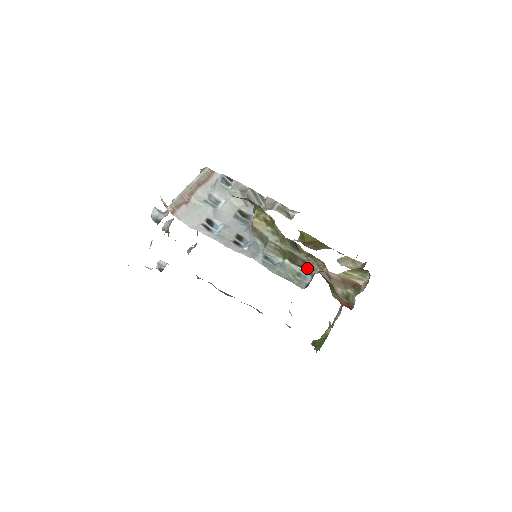
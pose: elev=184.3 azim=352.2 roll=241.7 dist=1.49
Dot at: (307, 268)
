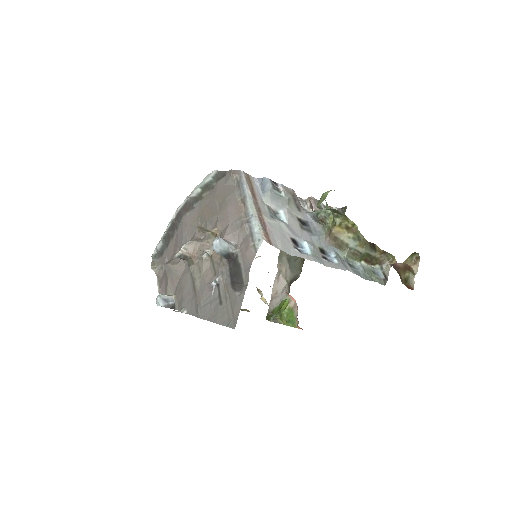
Dot at: (378, 264)
